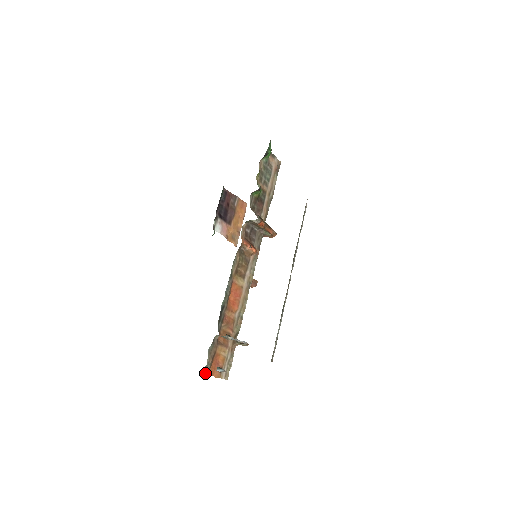
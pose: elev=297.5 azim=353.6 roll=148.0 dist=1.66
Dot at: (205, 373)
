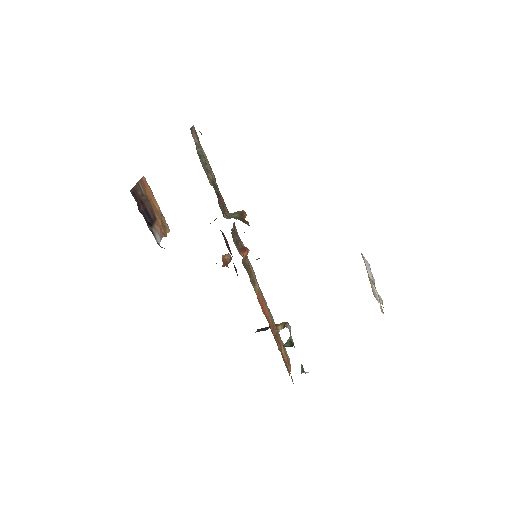
Dot at: occluded
